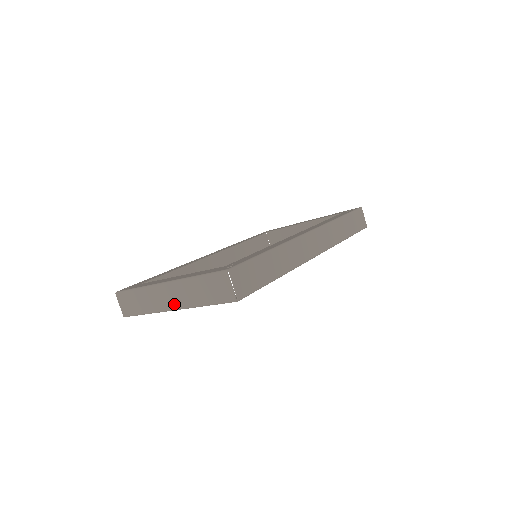
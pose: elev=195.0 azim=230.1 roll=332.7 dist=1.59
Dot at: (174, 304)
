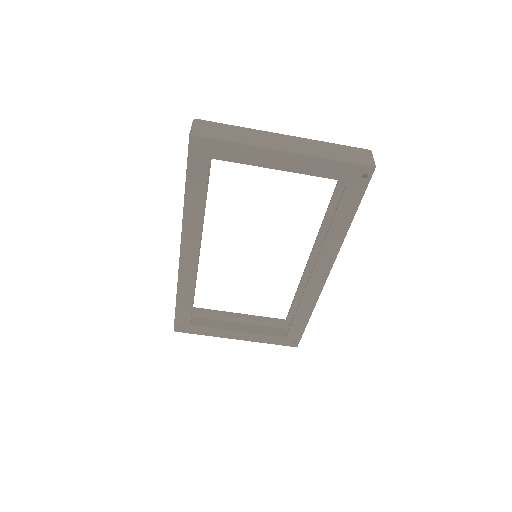
Dot at: (290, 147)
